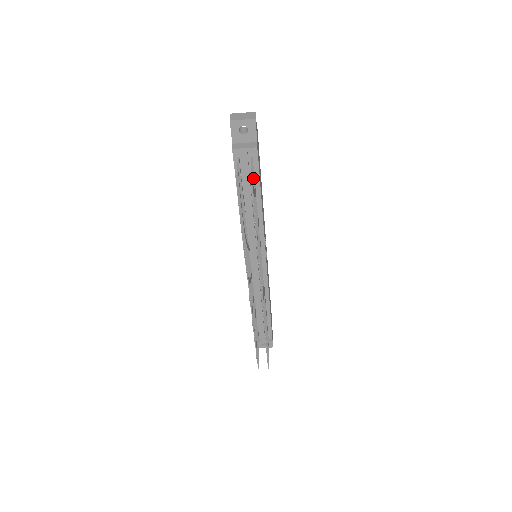
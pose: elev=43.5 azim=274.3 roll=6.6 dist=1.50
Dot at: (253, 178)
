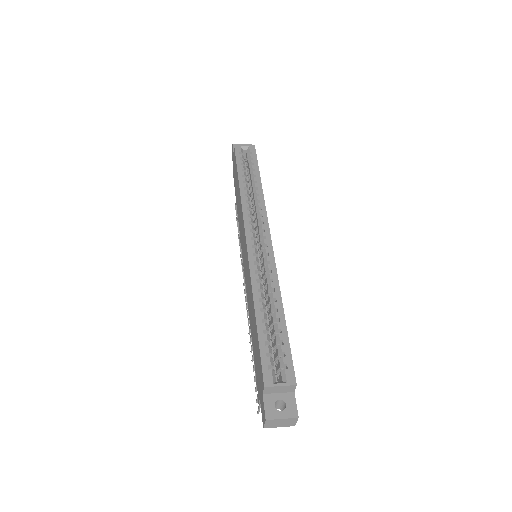
Dot at: occluded
